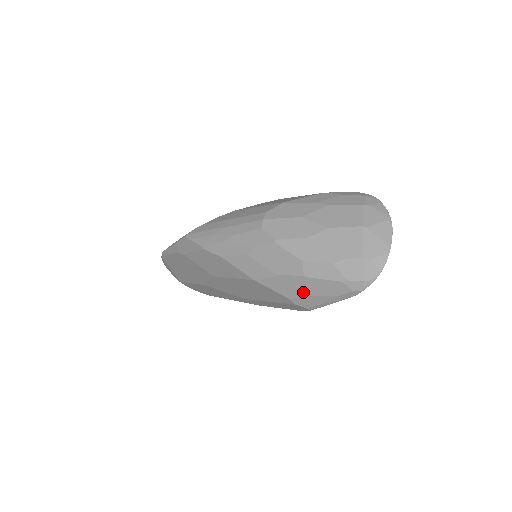
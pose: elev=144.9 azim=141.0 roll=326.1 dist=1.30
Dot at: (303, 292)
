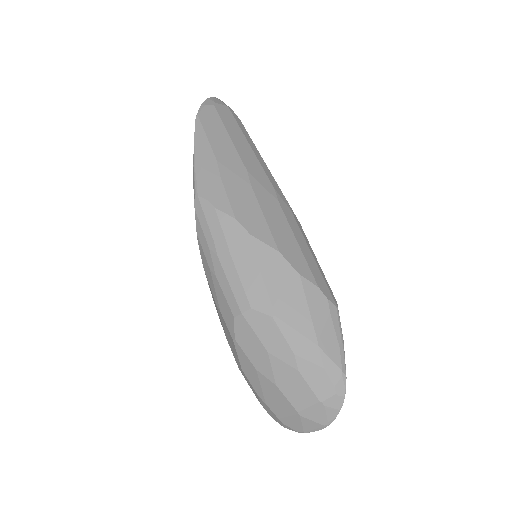
Dot at: occluded
